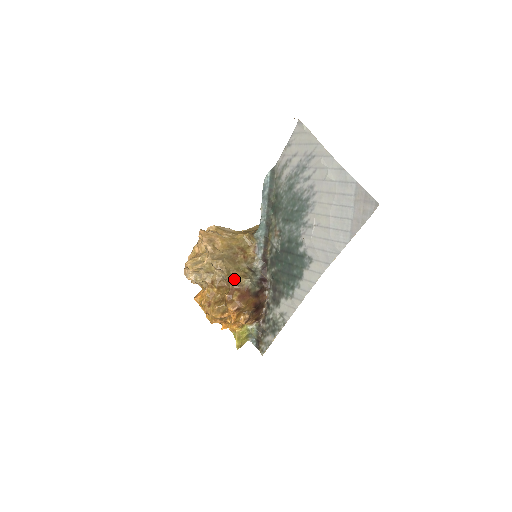
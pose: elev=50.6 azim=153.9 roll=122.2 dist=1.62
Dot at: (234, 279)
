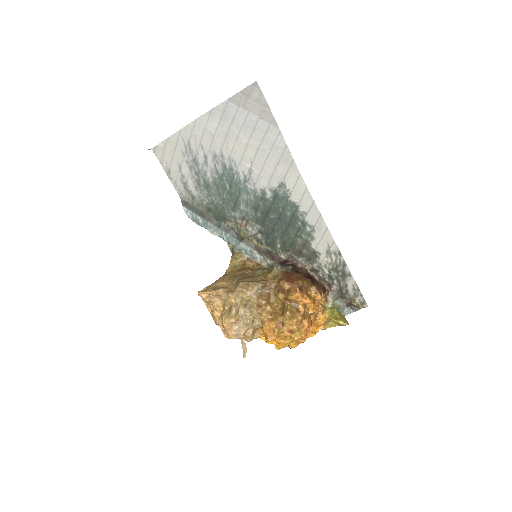
Dot at: (266, 280)
